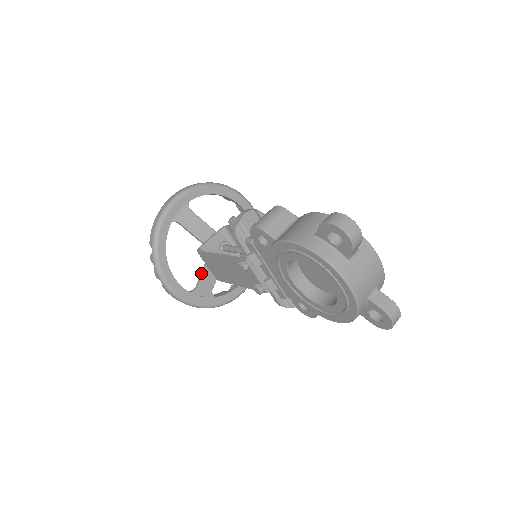
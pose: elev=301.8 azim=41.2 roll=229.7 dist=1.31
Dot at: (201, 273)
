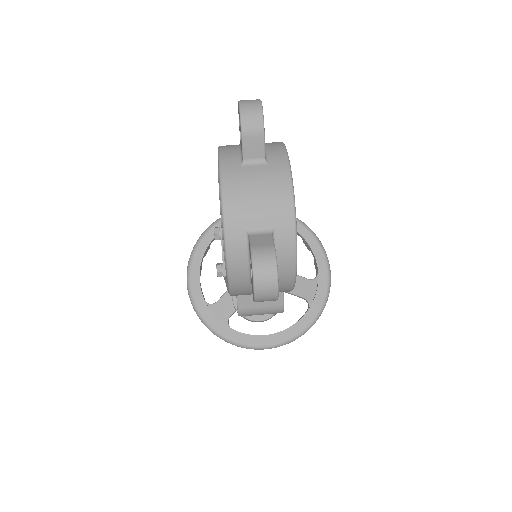
Dot at: occluded
